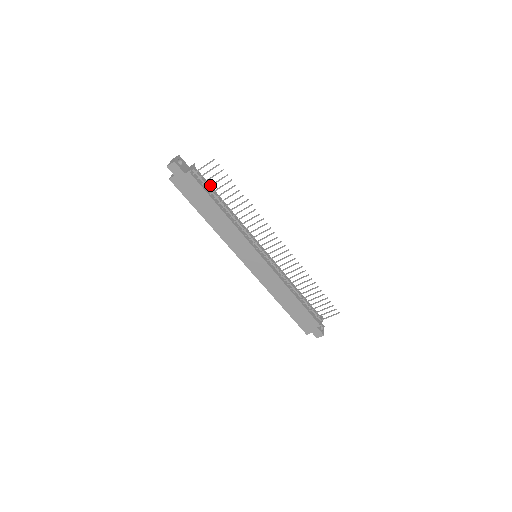
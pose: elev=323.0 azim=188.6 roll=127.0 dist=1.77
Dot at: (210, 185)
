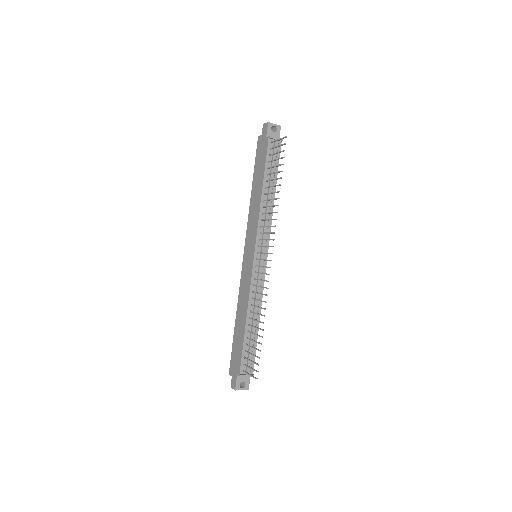
Dot at: (272, 160)
